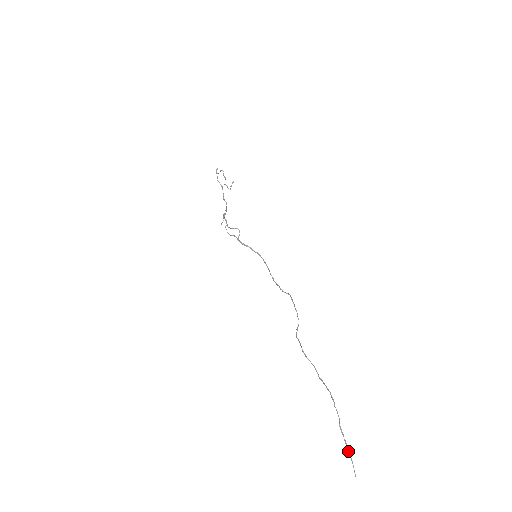
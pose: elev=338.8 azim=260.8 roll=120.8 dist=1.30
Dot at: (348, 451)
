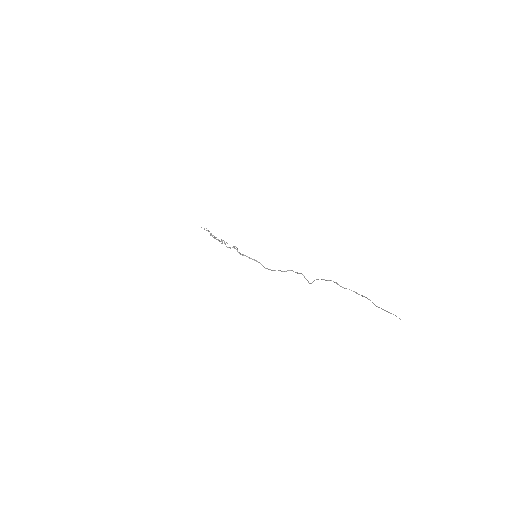
Dot at: (388, 312)
